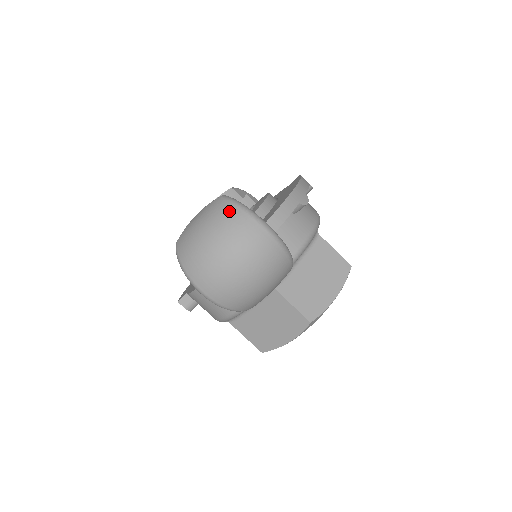
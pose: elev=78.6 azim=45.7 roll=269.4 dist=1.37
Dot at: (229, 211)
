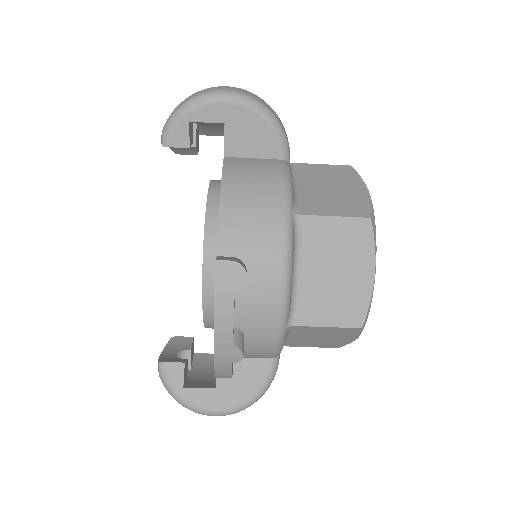
Dot at: occluded
